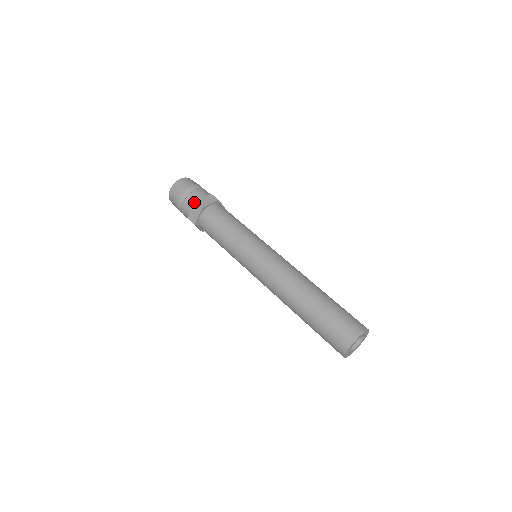
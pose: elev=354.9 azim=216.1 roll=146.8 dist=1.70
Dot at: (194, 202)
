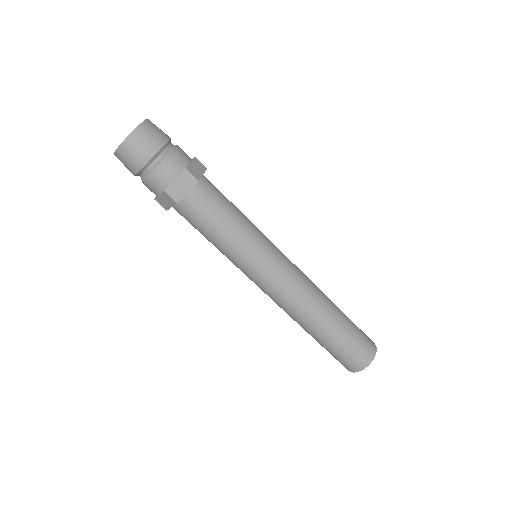
Dot at: (161, 187)
